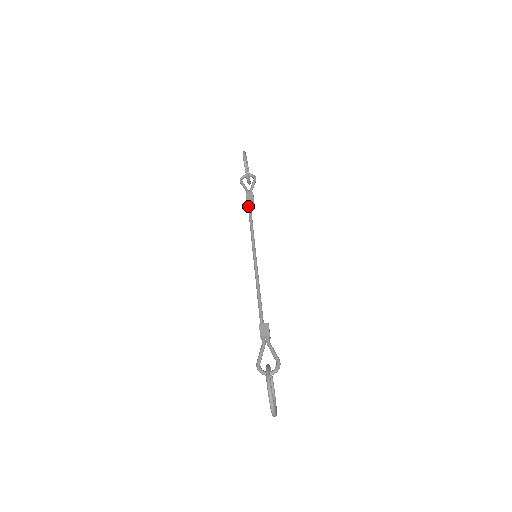
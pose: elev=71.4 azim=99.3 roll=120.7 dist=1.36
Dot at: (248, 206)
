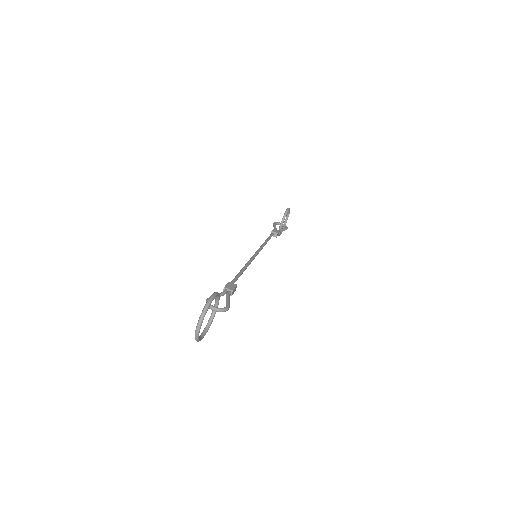
Dot at: (270, 234)
